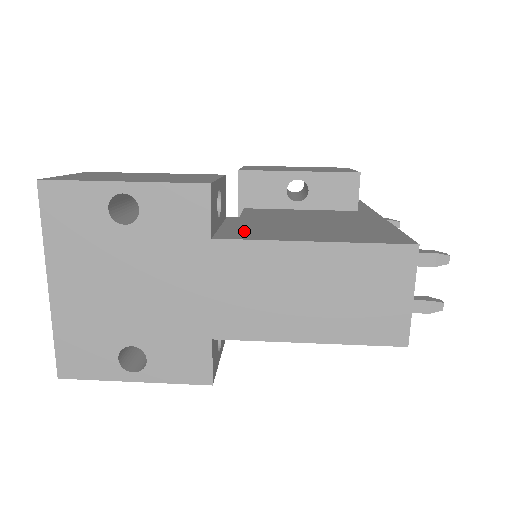
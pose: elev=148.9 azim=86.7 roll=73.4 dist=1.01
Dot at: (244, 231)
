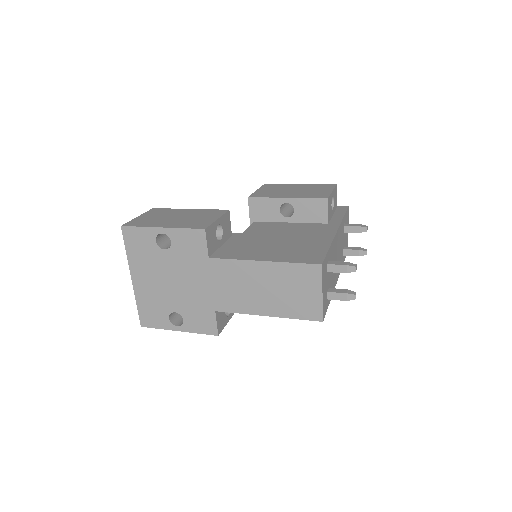
Dot at: (232, 250)
